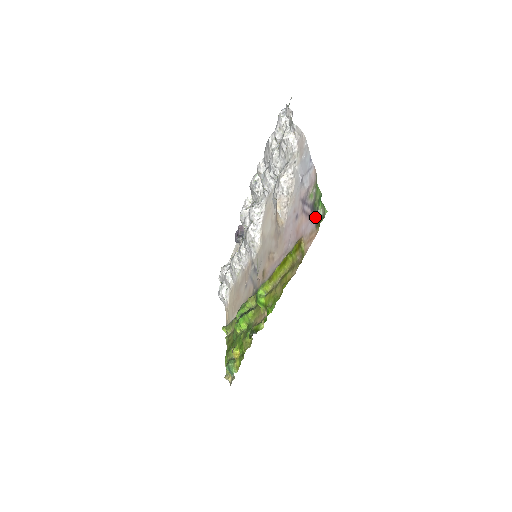
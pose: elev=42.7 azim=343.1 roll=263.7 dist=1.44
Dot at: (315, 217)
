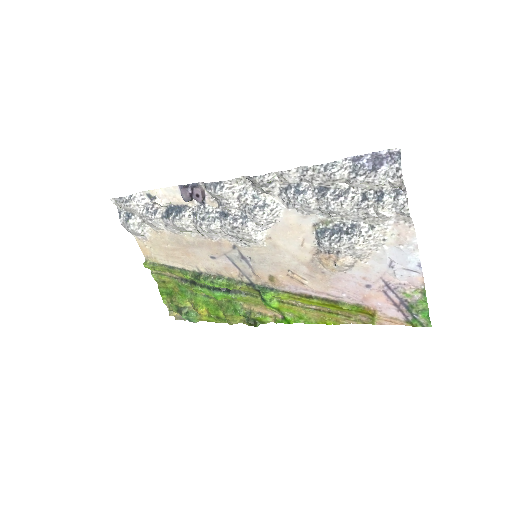
Dot at: (408, 315)
